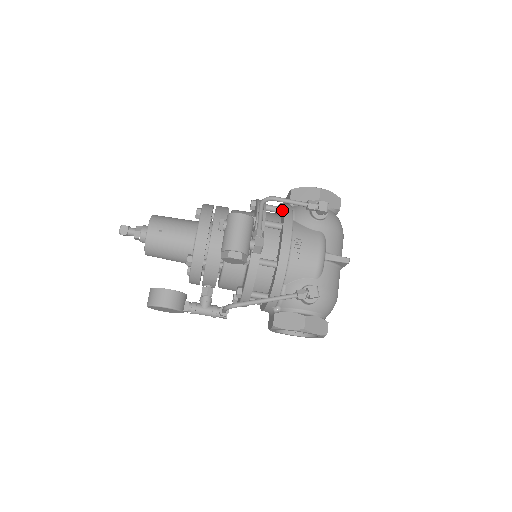
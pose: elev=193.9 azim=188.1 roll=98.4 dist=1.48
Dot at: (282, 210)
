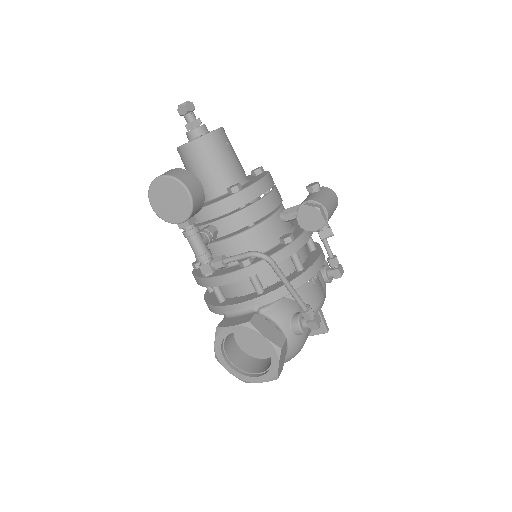
Dot at: occluded
